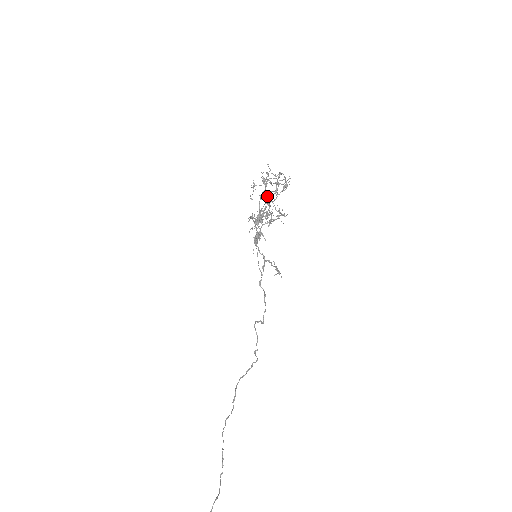
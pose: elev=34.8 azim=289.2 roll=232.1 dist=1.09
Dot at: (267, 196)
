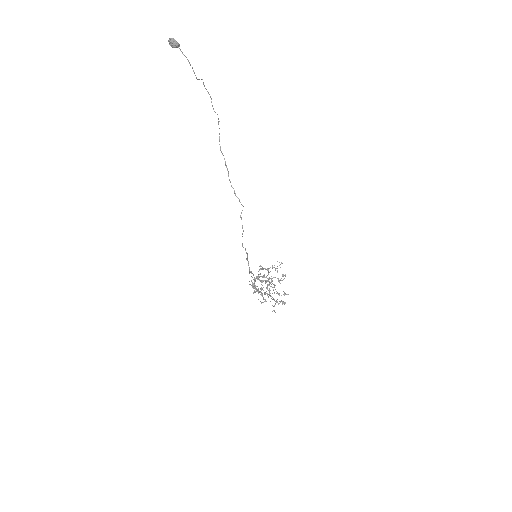
Dot at: occluded
